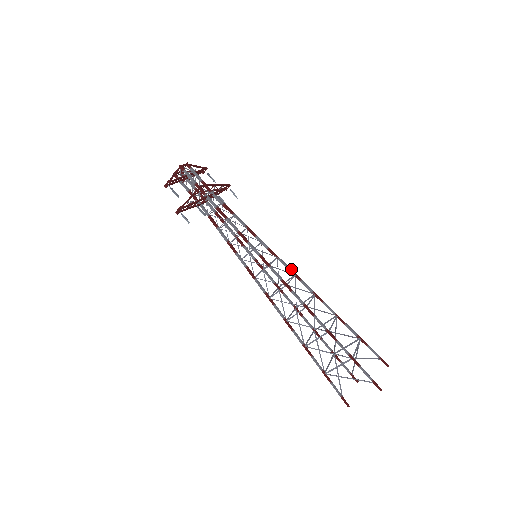
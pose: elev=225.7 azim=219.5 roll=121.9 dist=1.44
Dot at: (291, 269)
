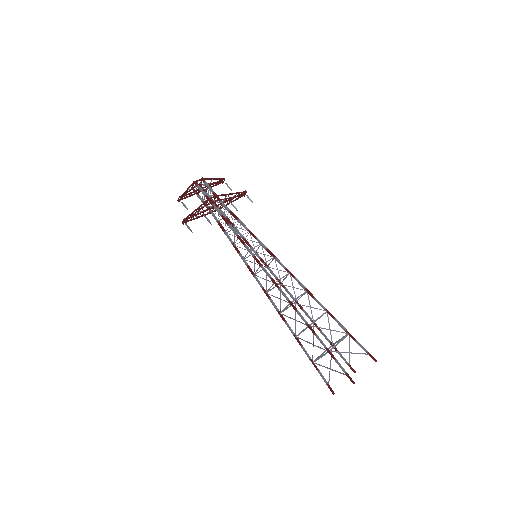
Dot at: (286, 268)
